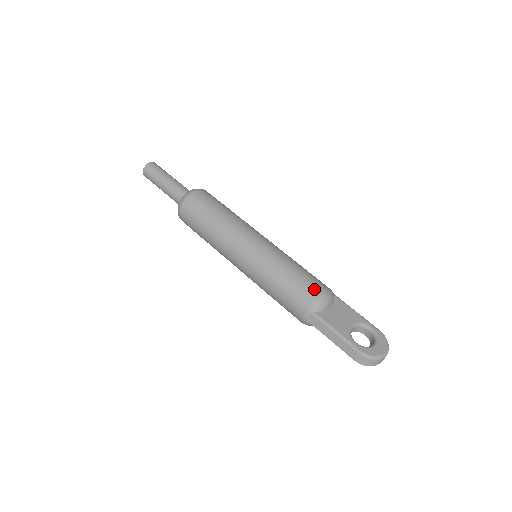
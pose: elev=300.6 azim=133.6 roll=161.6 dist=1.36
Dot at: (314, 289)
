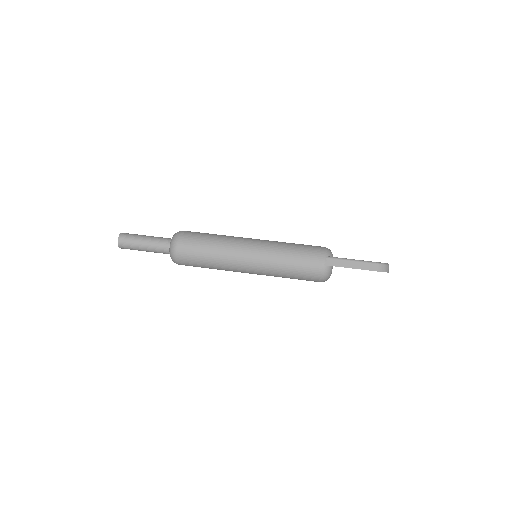
Dot at: (318, 246)
